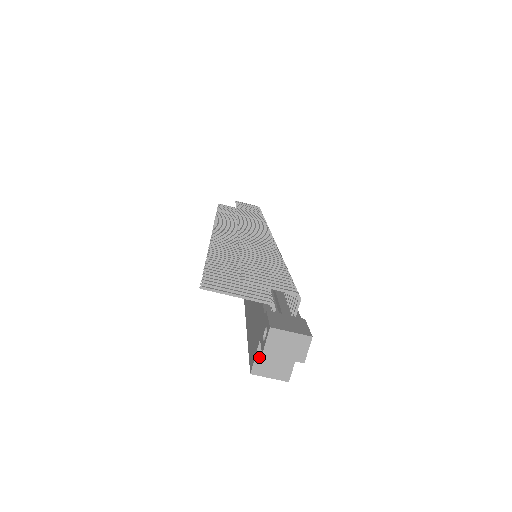
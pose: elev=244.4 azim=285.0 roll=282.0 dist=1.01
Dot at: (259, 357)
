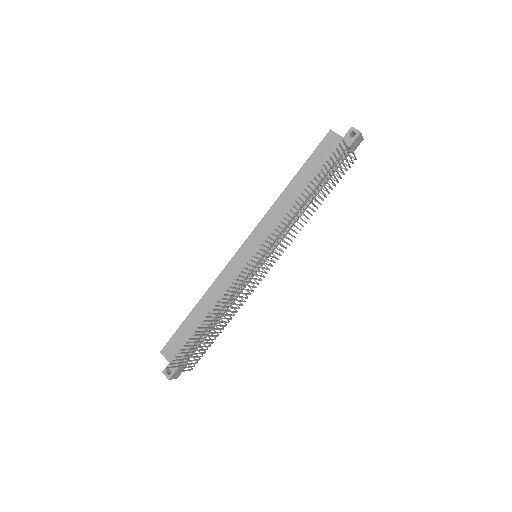
Dot at: (166, 358)
